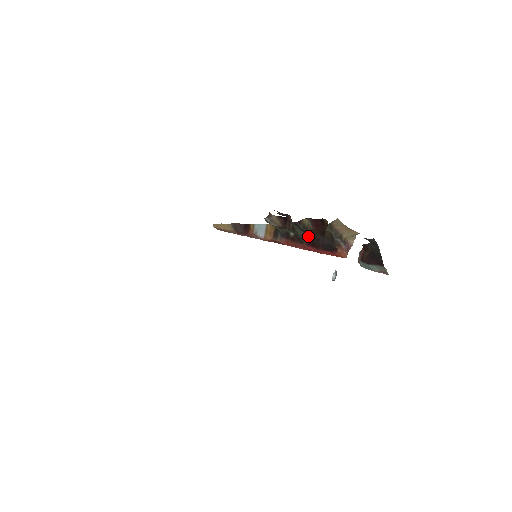
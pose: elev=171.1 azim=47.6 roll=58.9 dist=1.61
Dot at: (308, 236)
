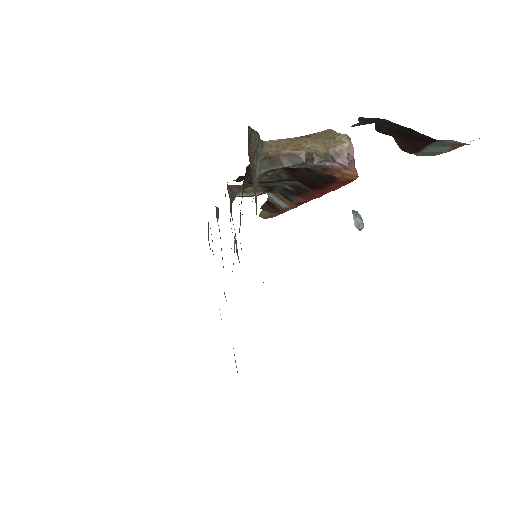
Dot at: (297, 180)
